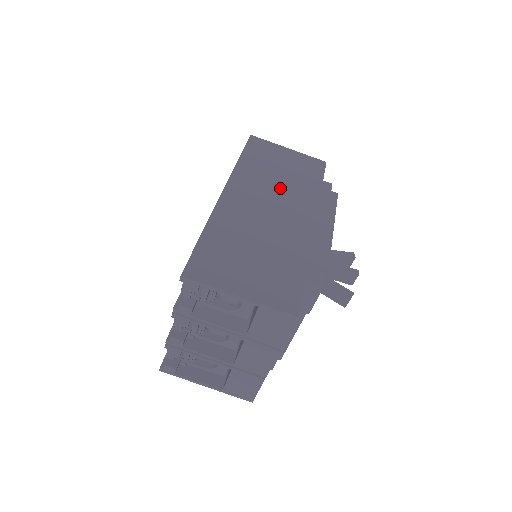
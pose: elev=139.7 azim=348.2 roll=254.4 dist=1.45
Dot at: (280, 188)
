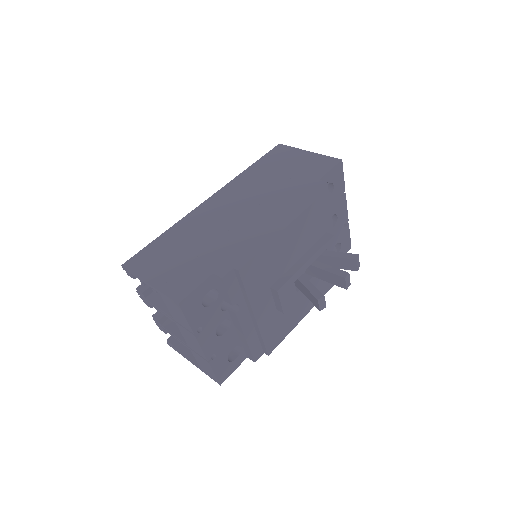
Dot at: (263, 192)
